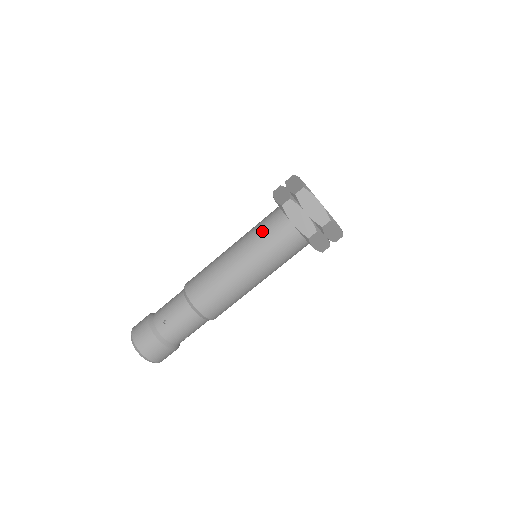
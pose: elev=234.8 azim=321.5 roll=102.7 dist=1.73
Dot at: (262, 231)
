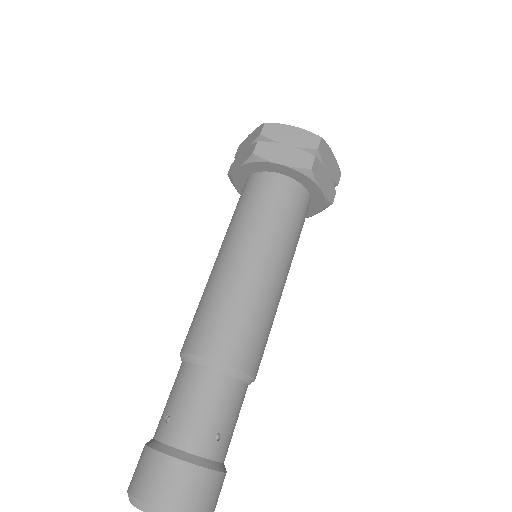
Dot at: (282, 215)
